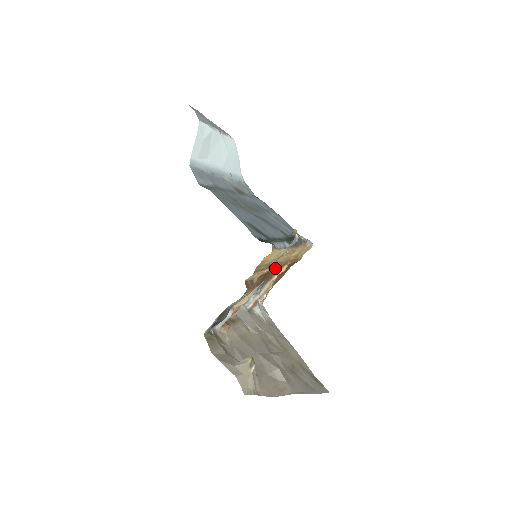
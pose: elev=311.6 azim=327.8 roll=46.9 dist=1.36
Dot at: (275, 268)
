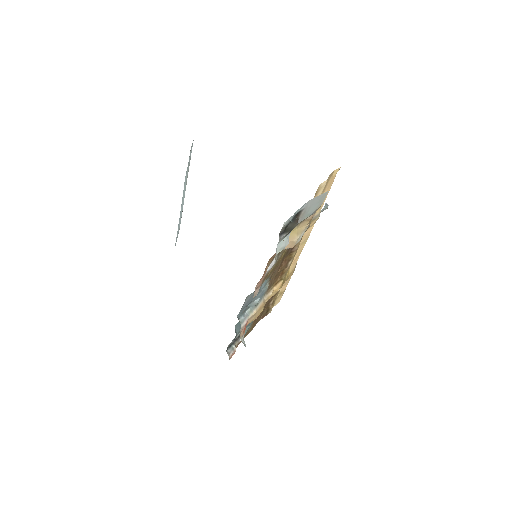
Dot at: (287, 260)
